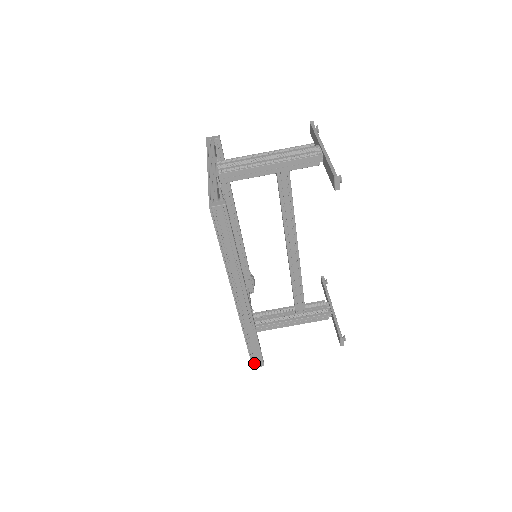
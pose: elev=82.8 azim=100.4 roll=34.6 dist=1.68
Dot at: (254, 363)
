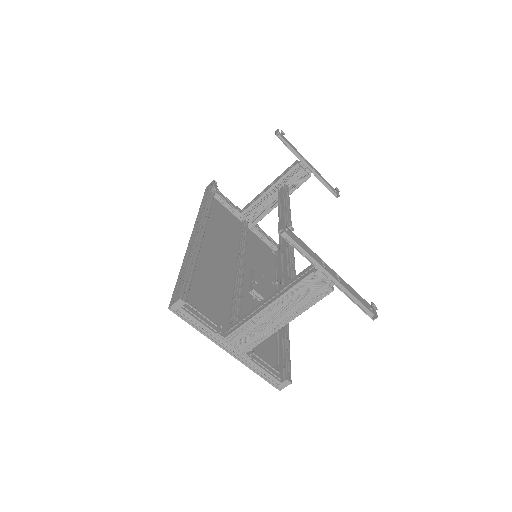
Dot at: occluded
